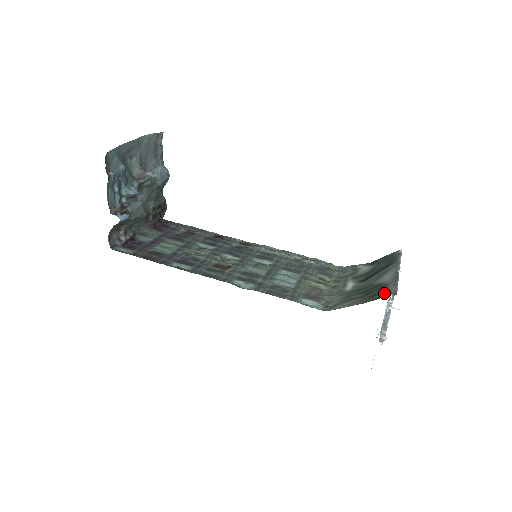
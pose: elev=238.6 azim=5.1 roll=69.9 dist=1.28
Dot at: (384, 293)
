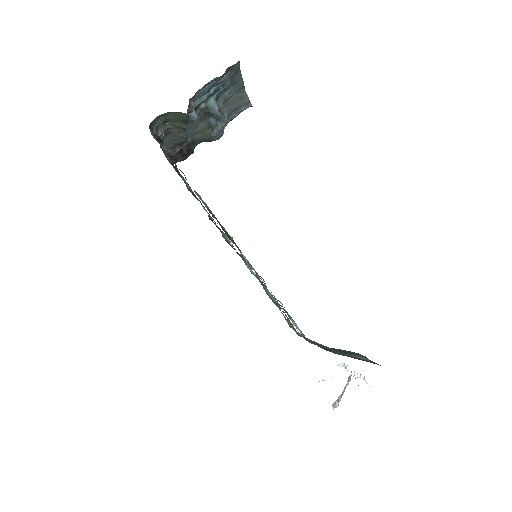
Dot at: occluded
